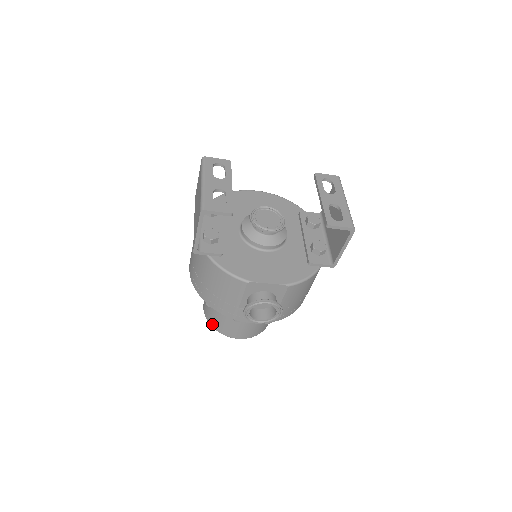
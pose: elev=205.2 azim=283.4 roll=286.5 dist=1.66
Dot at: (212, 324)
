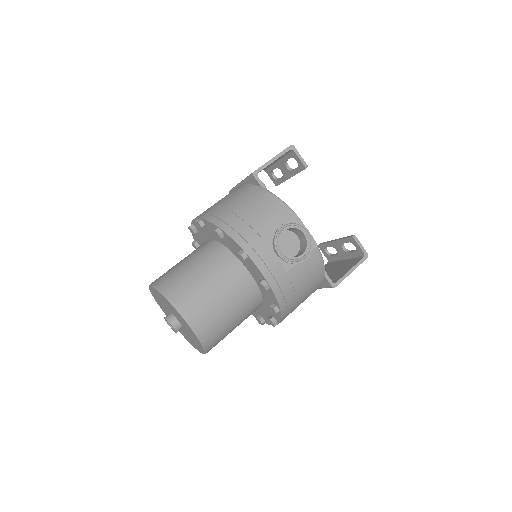
Dot at: (165, 289)
